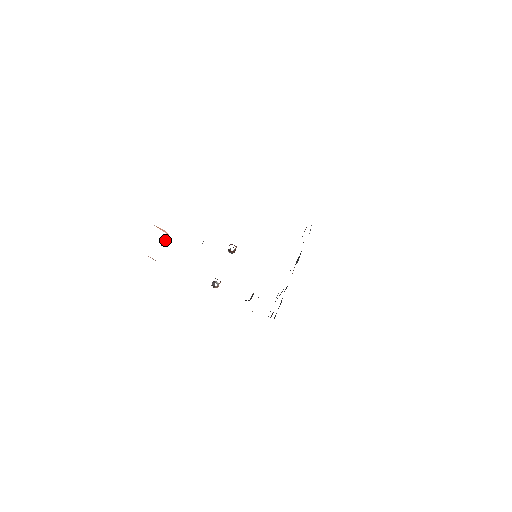
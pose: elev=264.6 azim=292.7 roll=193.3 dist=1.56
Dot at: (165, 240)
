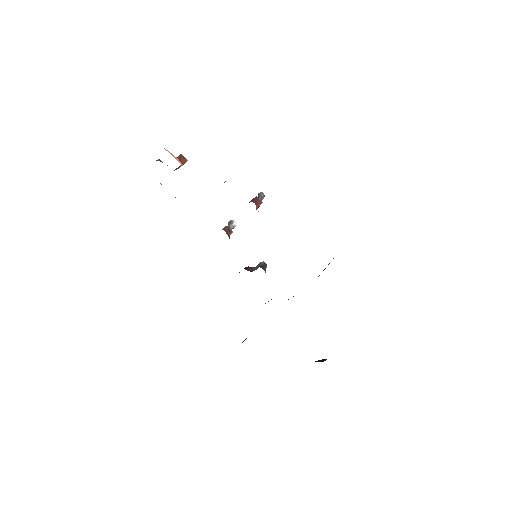
Dot at: (179, 166)
